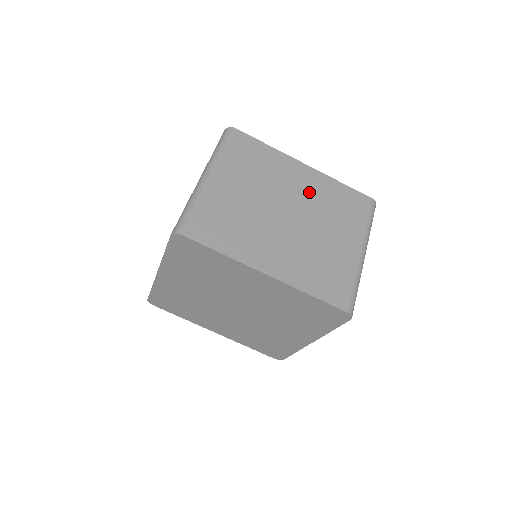
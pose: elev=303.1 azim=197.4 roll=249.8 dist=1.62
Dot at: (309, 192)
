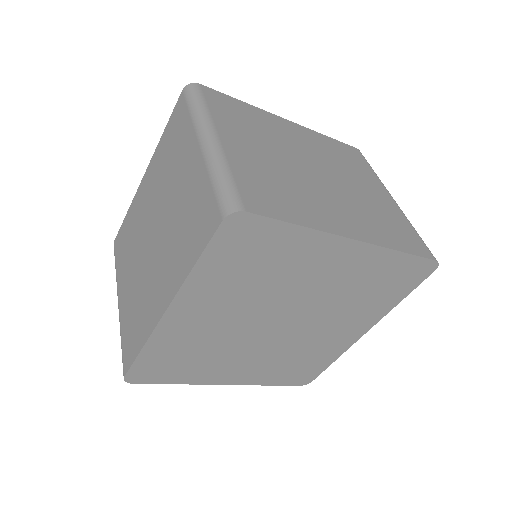
Dot at: (313, 147)
